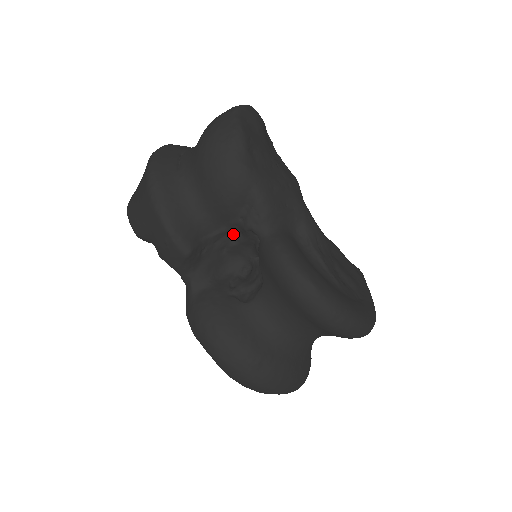
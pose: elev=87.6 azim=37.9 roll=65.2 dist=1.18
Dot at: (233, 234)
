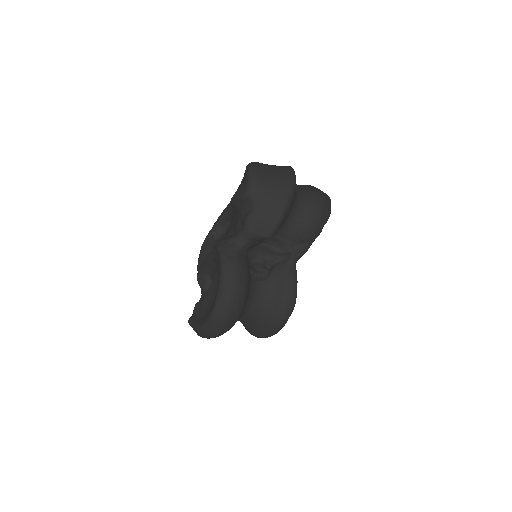
Dot at: (276, 243)
